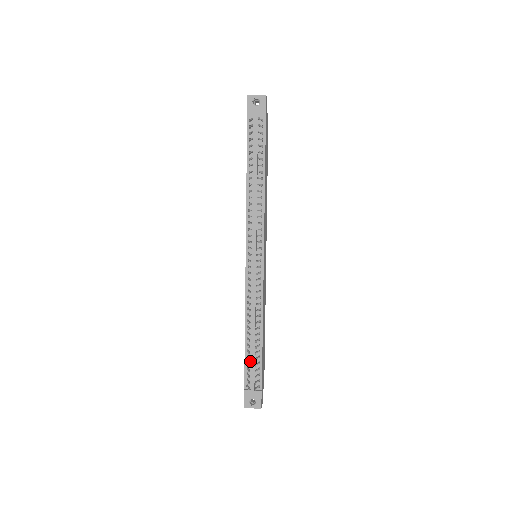
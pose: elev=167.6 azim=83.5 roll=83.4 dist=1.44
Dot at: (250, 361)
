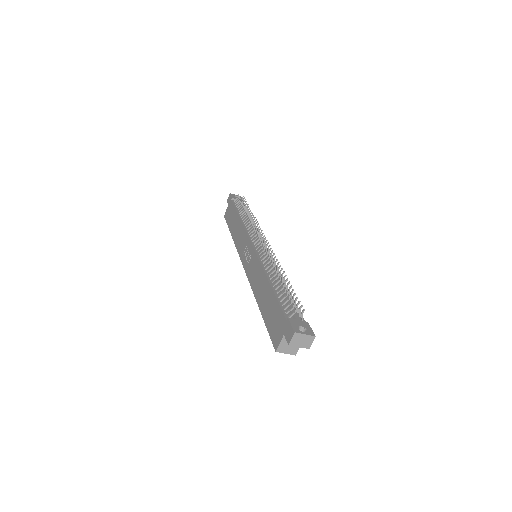
Dot at: (283, 301)
